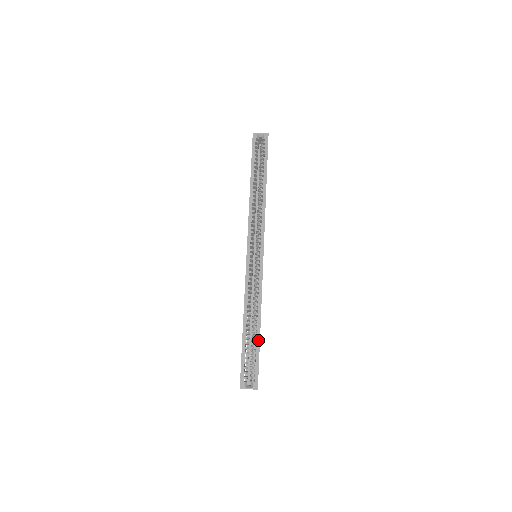
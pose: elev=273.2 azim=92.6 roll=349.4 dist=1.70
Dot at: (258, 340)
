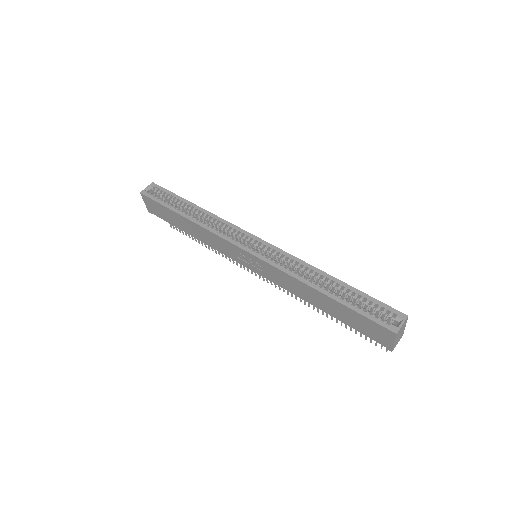
Dot at: (349, 287)
